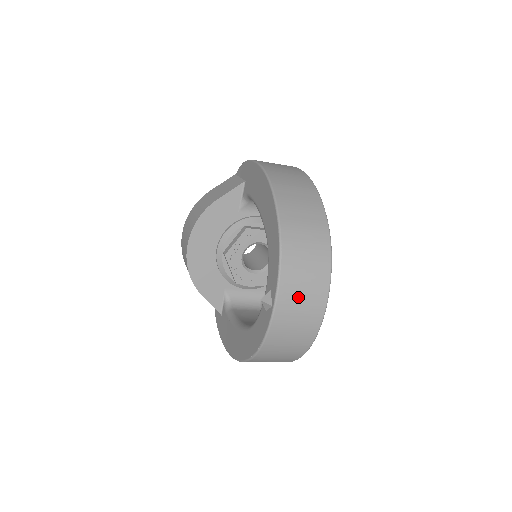
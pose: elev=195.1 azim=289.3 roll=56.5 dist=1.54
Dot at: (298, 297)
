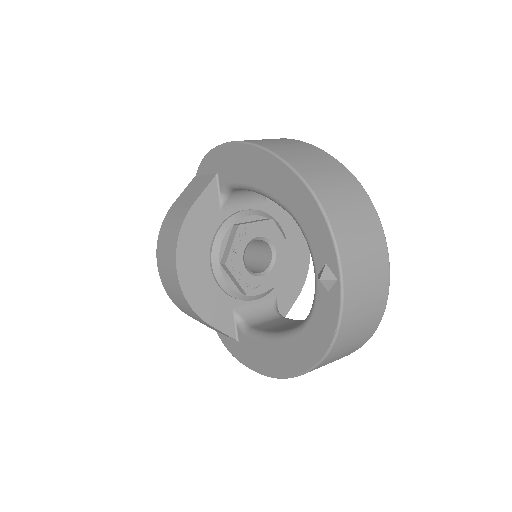
Dot at: (361, 258)
